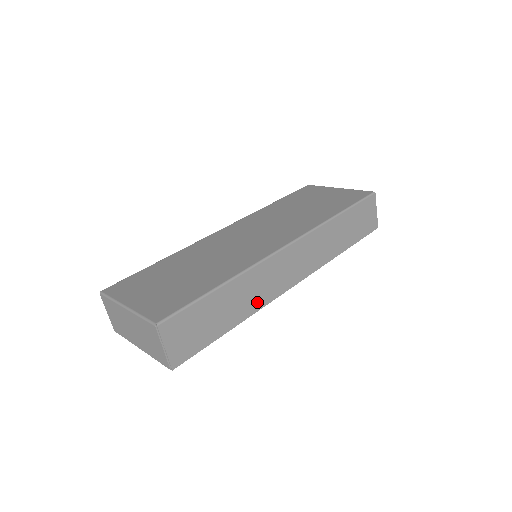
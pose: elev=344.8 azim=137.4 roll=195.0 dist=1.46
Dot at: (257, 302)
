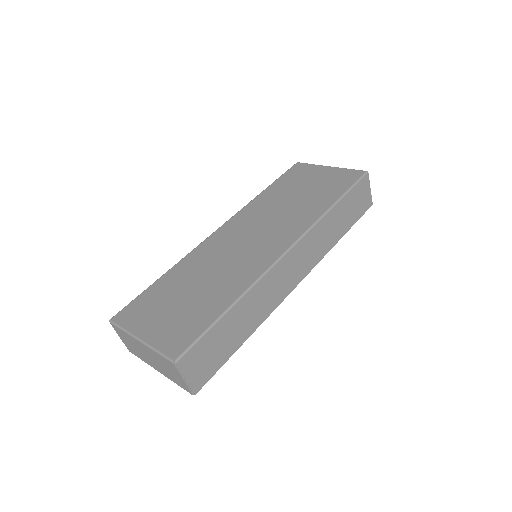
Dot at: (265, 311)
